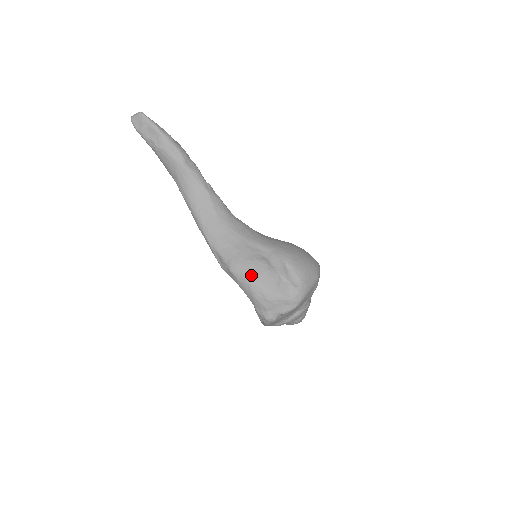
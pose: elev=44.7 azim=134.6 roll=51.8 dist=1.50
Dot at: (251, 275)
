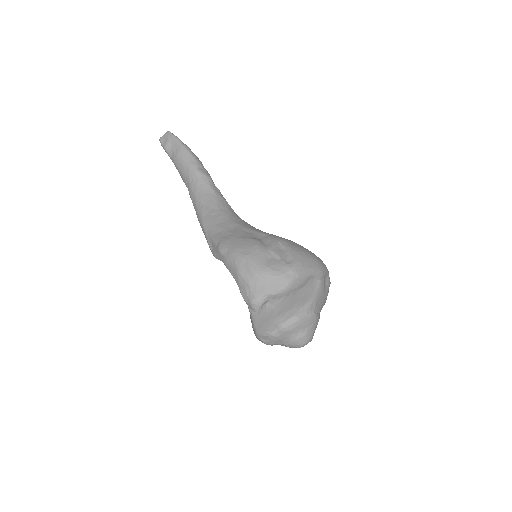
Dot at: (238, 248)
